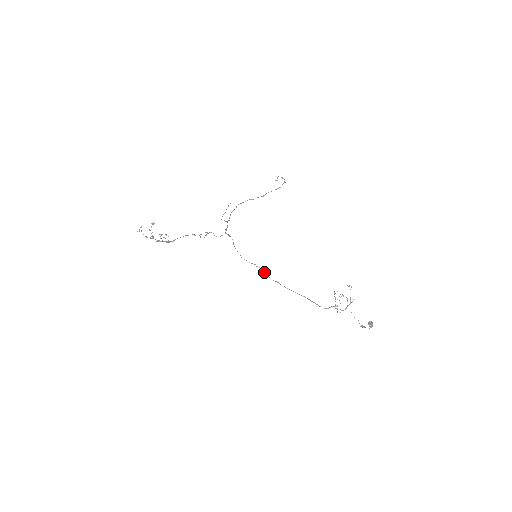
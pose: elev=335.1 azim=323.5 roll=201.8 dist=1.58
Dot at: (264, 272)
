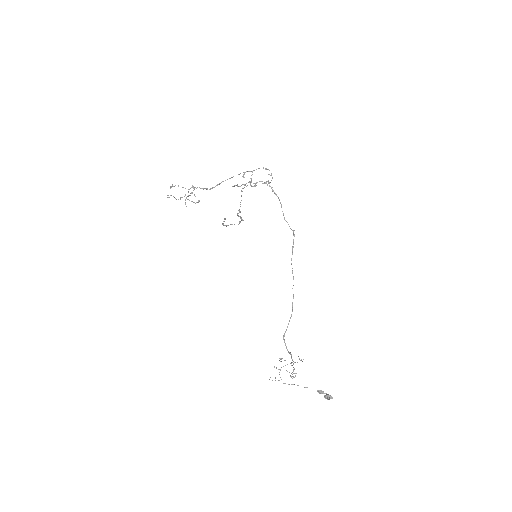
Dot at: occluded
